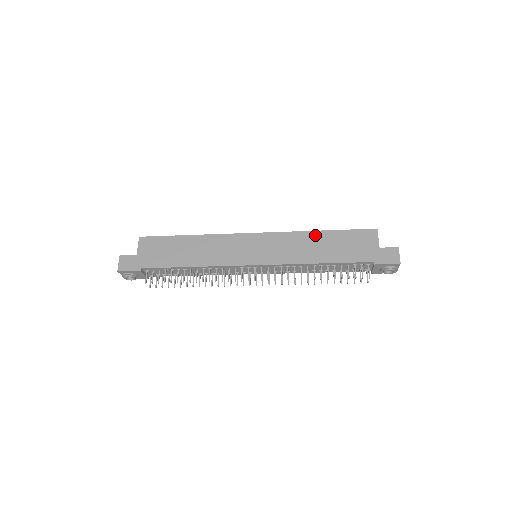
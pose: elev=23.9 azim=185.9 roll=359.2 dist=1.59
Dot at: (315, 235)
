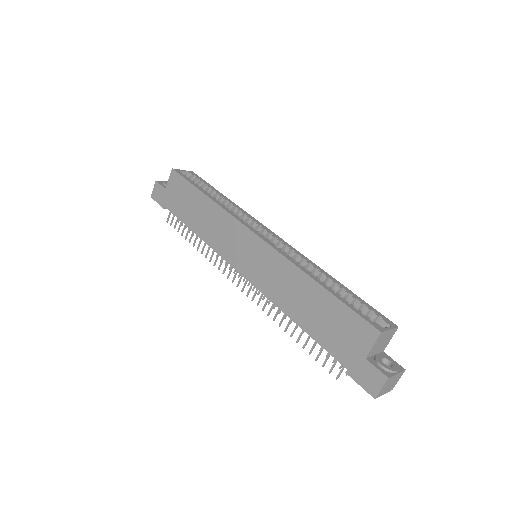
Dot at: (307, 283)
